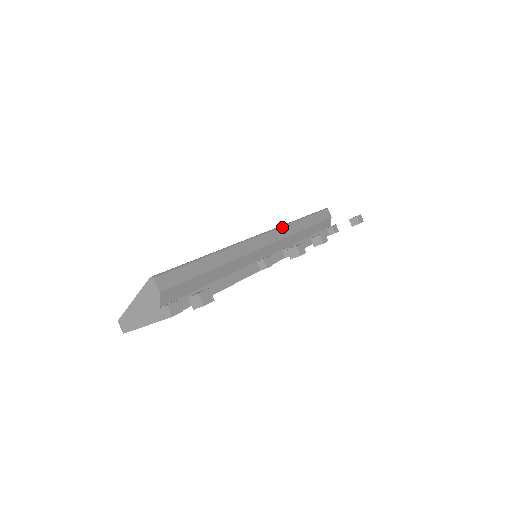
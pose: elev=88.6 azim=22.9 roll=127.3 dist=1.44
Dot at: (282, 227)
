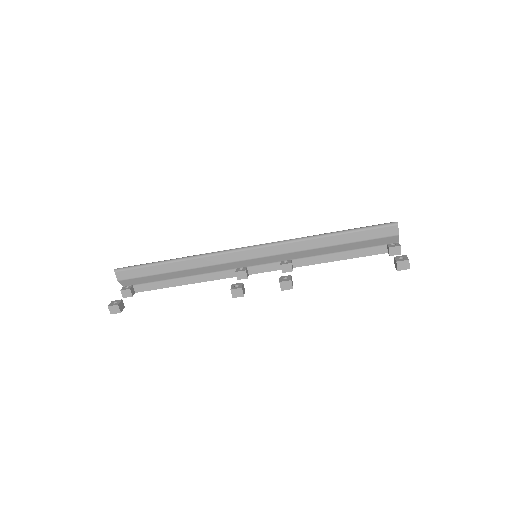
Dot at: (283, 243)
